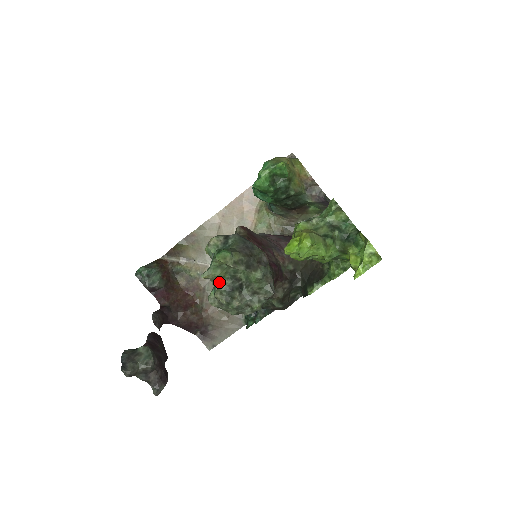
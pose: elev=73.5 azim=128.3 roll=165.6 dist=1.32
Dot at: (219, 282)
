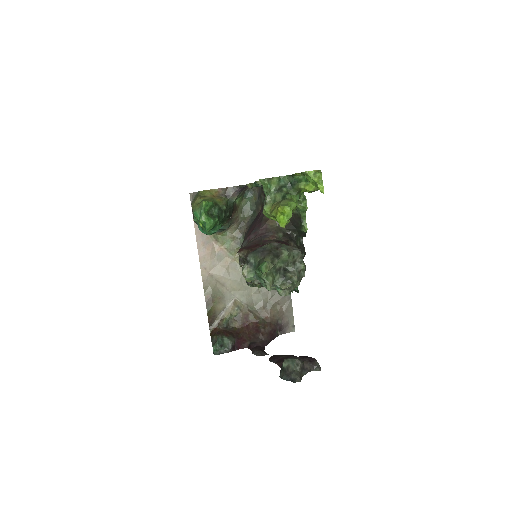
Dot at: (275, 282)
